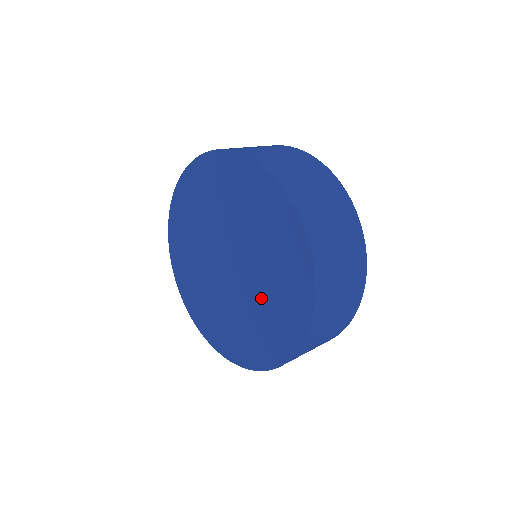
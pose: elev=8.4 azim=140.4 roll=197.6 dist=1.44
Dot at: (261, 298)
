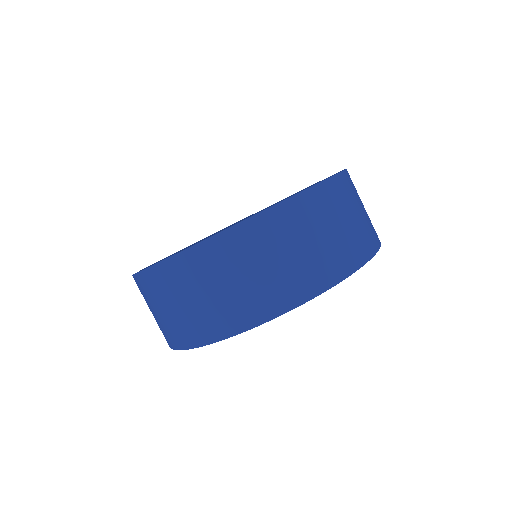
Dot at: occluded
